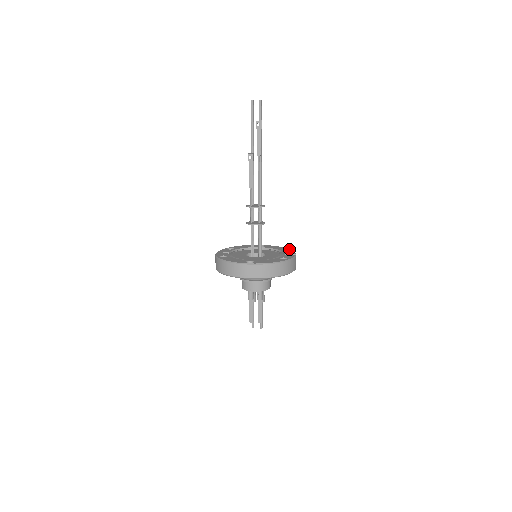
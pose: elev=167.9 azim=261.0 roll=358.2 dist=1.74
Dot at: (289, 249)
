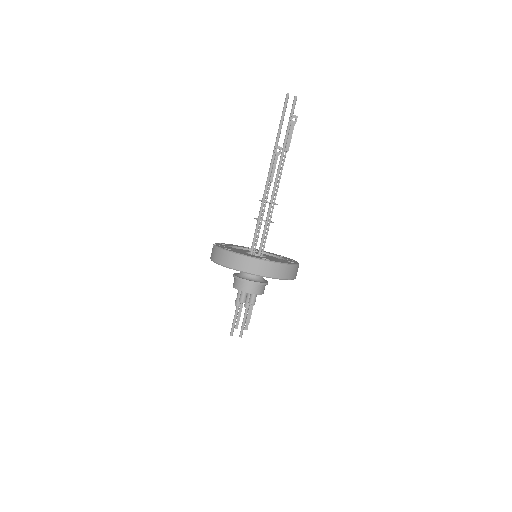
Dot at: (282, 256)
